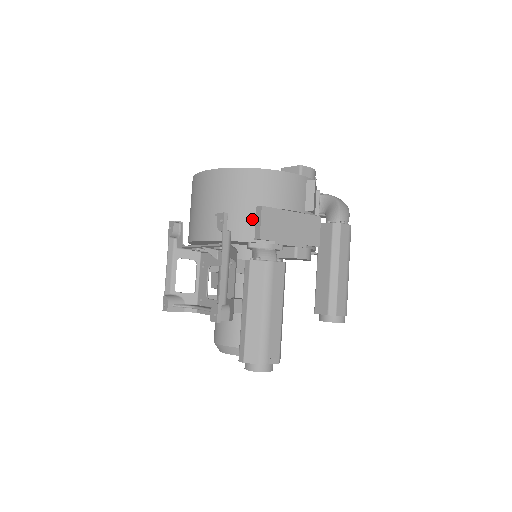
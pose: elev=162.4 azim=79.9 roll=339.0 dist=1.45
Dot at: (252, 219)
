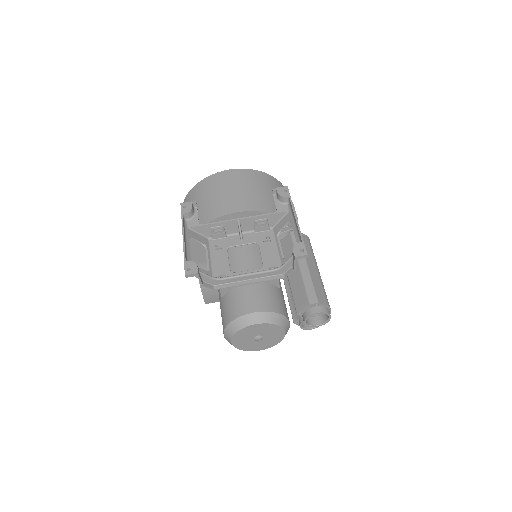
Dot at: occluded
